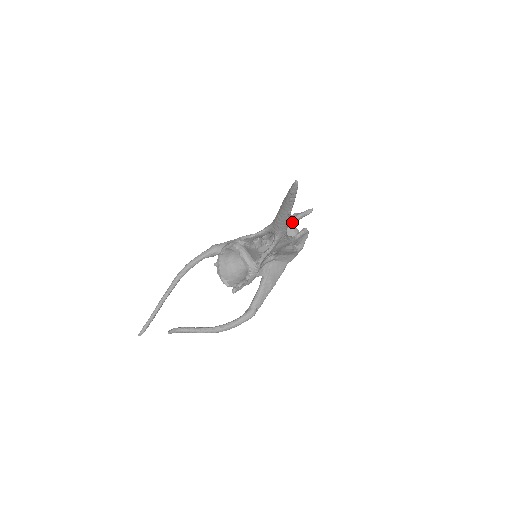
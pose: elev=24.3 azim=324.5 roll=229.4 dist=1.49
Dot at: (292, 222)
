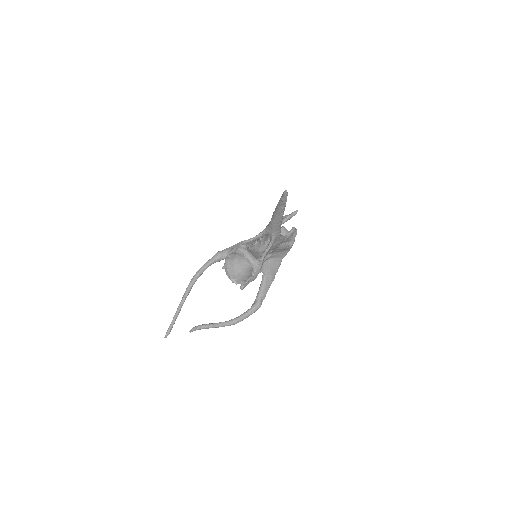
Dot at: occluded
